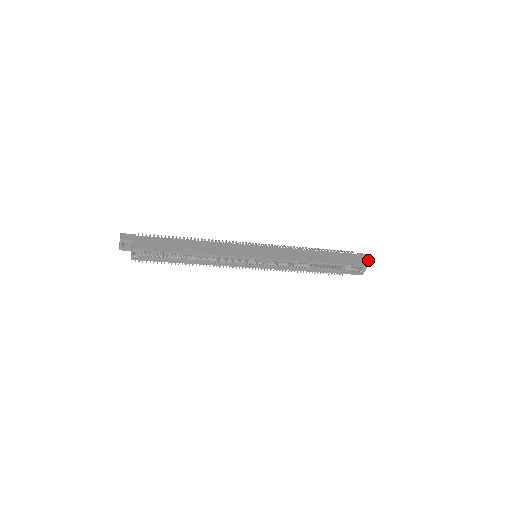
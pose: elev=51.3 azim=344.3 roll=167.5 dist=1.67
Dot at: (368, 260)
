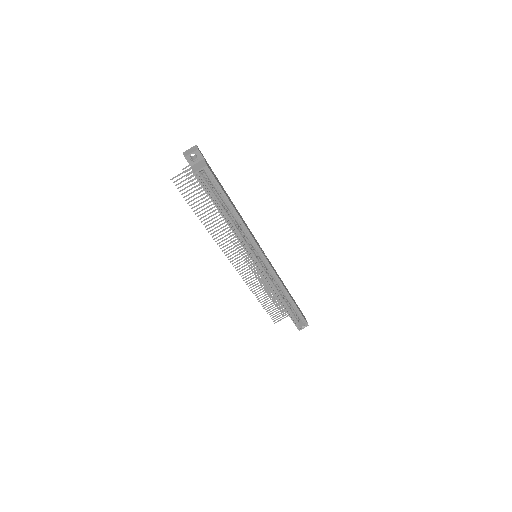
Dot at: occluded
